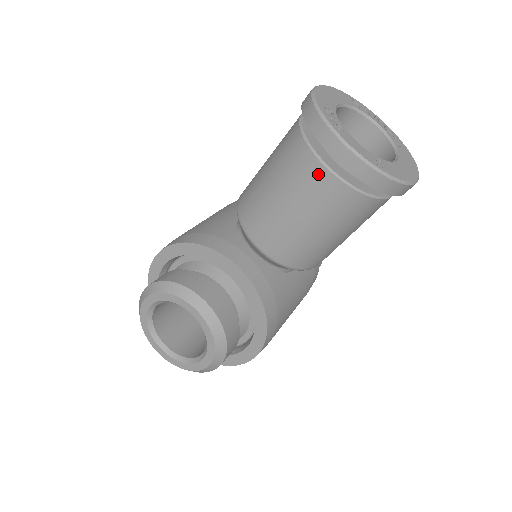
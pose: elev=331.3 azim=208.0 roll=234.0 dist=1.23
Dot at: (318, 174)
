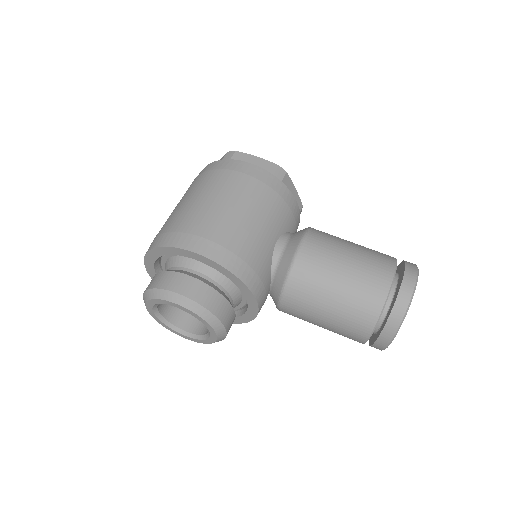
Dot at: (361, 336)
